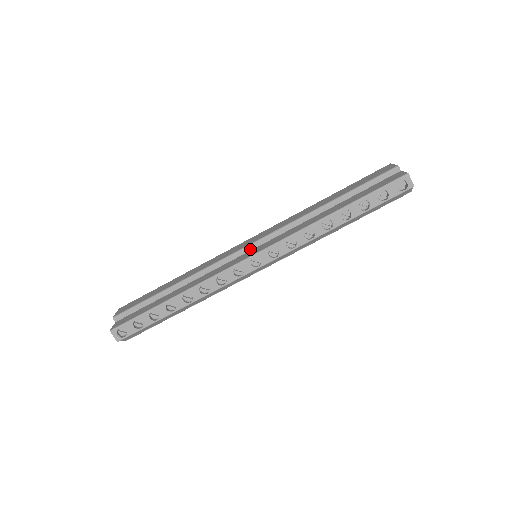
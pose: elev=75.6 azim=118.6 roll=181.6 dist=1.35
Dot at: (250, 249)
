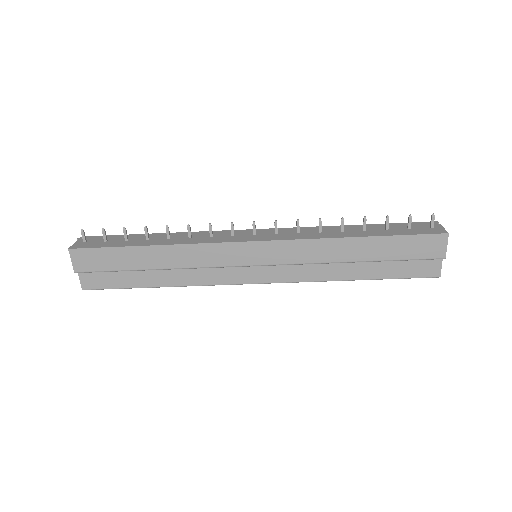
Dot at: (254, 265)
